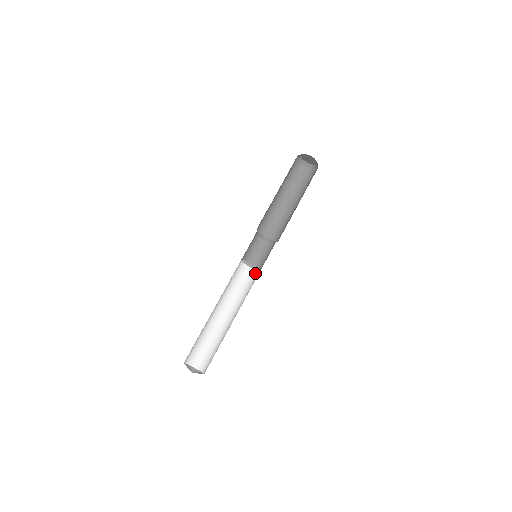
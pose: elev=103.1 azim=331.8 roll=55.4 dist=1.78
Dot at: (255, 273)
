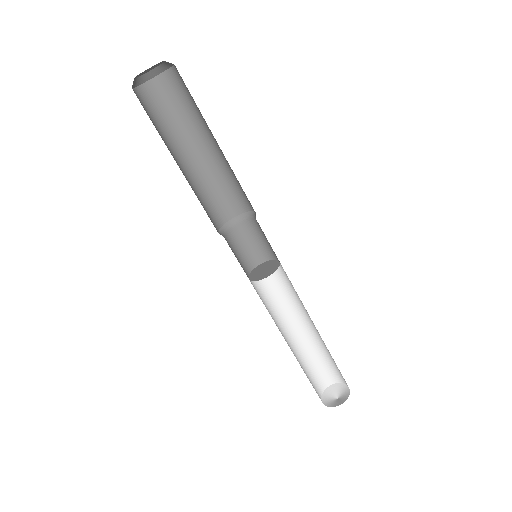
Dot at: occluded
